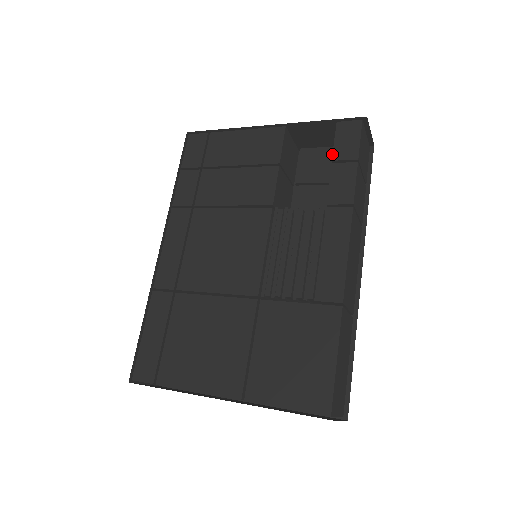
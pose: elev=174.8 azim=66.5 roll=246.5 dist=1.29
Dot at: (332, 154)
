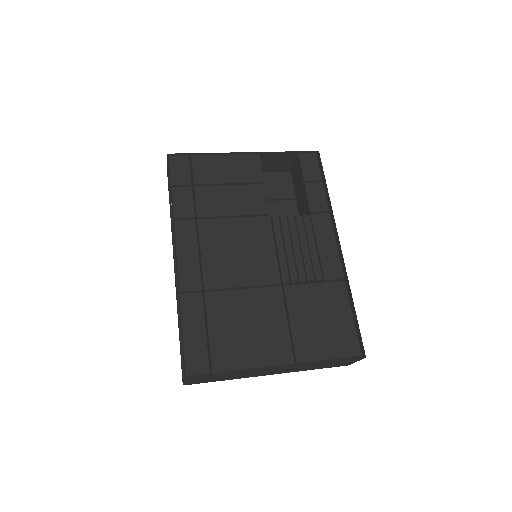
Dot at: (303, 176)
